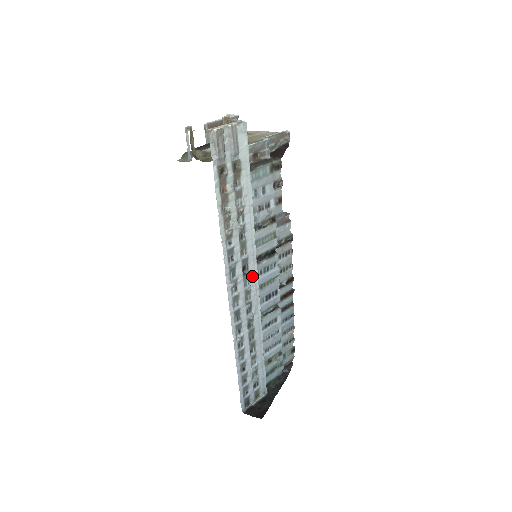
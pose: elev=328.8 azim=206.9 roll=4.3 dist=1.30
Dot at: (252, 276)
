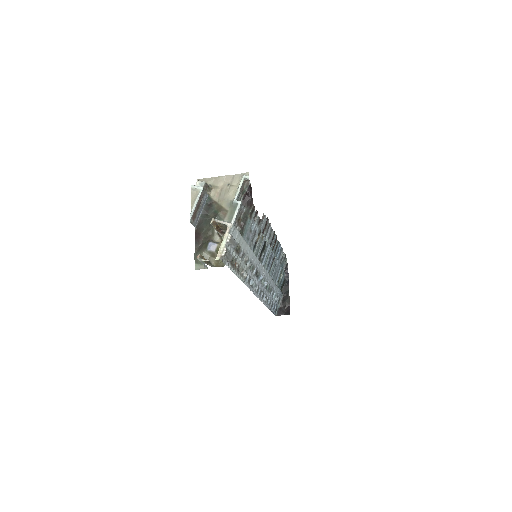
Dot at: (261, 271)
